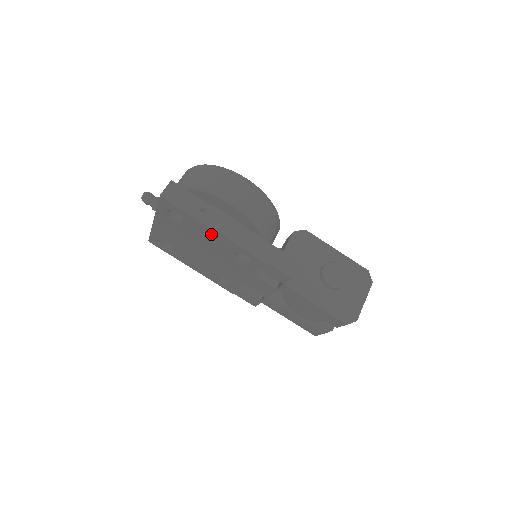
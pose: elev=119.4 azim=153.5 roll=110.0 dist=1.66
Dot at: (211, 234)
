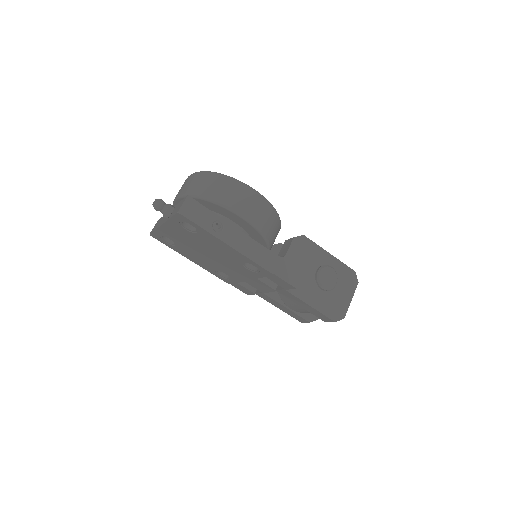
Dot at: (224, 246)
